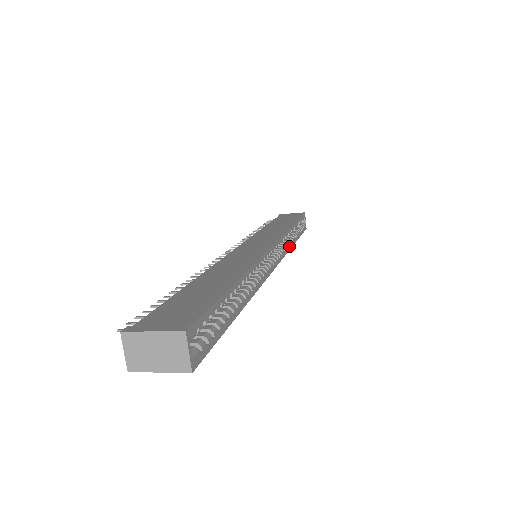
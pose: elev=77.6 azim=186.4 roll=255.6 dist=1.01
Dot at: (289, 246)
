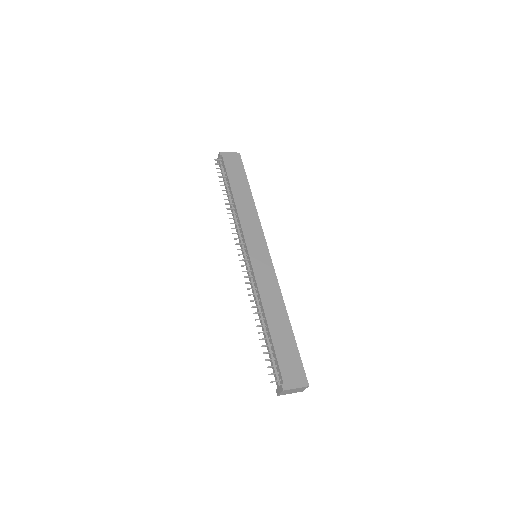
Dot at: occluded
